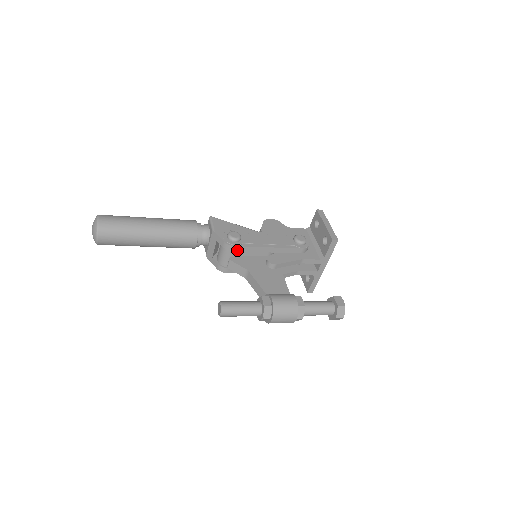
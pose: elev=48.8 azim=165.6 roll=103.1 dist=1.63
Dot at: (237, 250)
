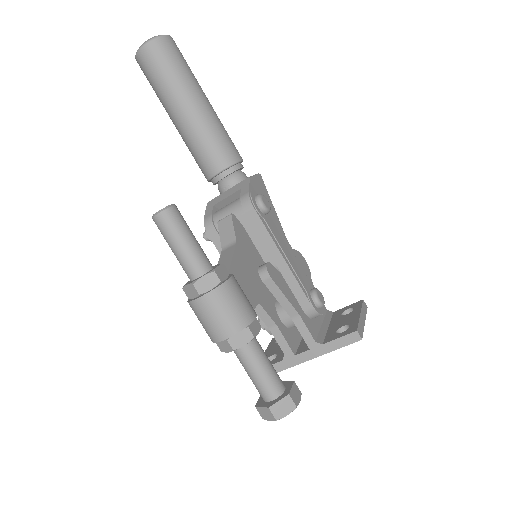
Dot at: (250, 216)
